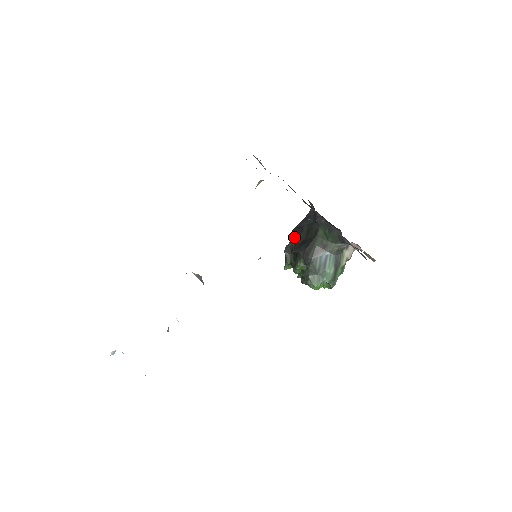
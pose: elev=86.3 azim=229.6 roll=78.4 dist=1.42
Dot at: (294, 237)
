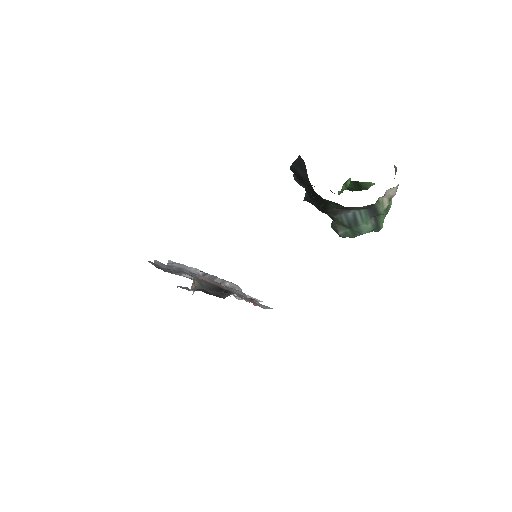
Dot at: occluded
